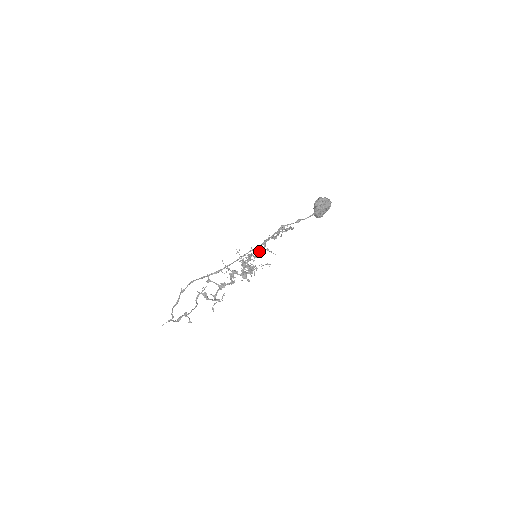
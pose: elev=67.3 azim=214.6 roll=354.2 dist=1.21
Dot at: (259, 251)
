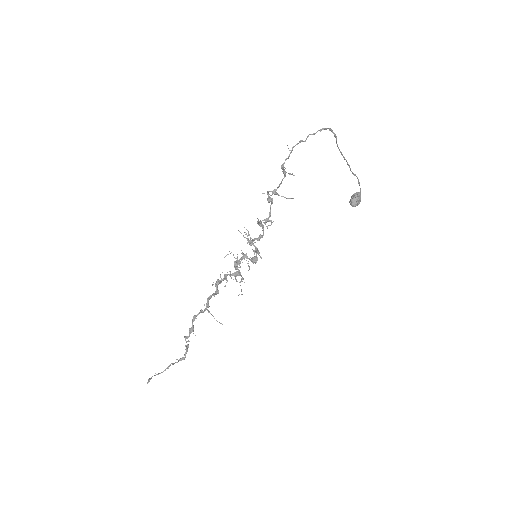
Dot at: (208, 302)
